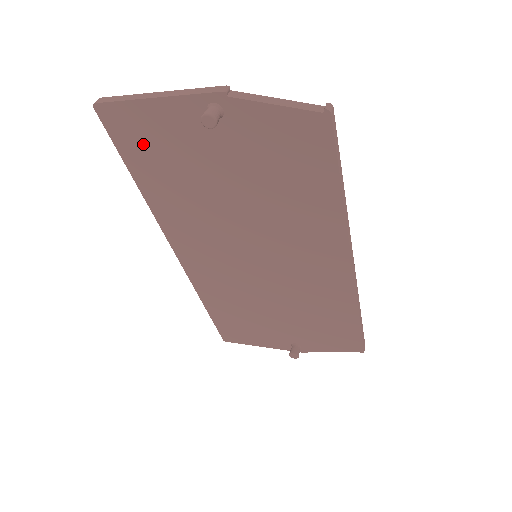
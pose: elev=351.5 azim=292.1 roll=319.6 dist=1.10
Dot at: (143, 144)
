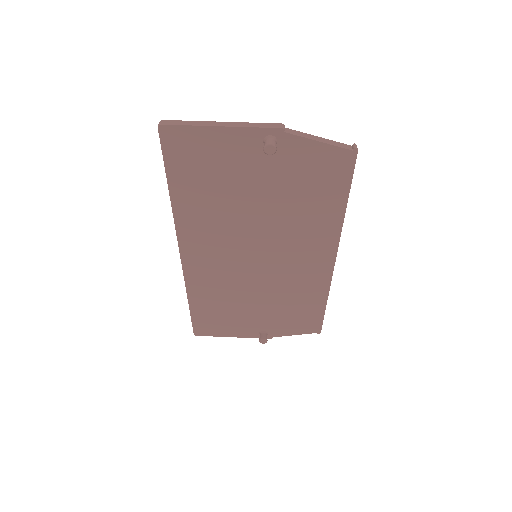
Dot at: (193, 161)
